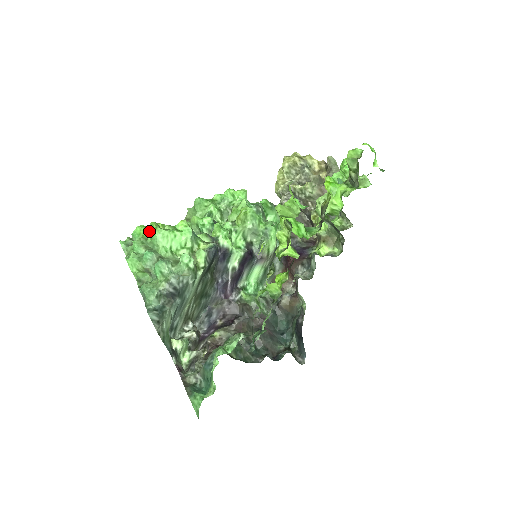
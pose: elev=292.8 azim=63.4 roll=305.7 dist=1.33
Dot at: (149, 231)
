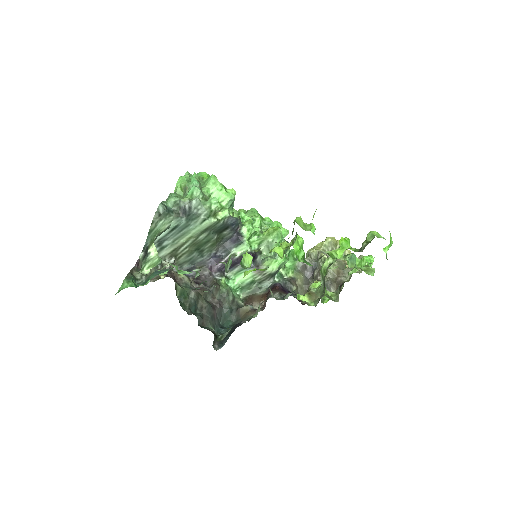
Dot at: occluded
